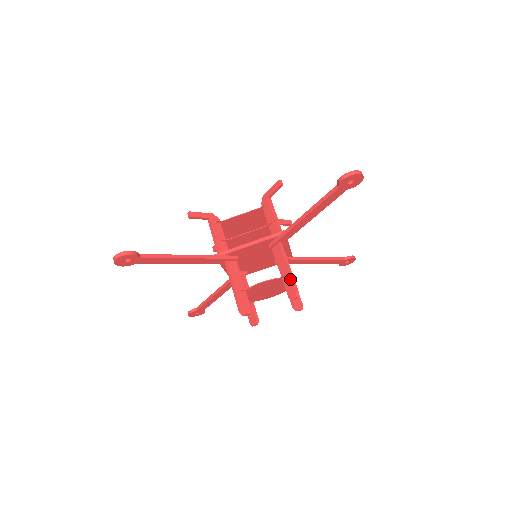
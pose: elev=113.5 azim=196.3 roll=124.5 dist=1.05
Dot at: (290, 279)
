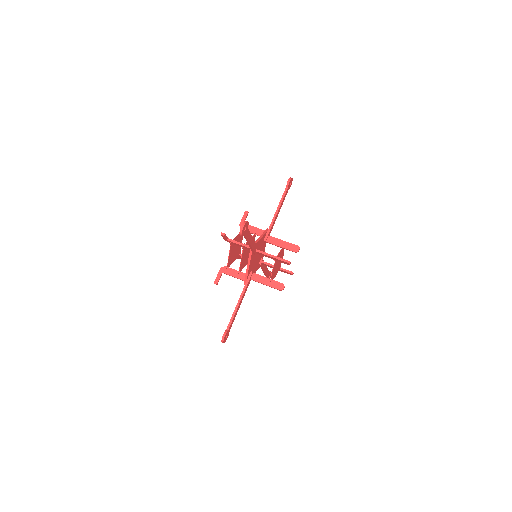
Dot at: (279, 260)
